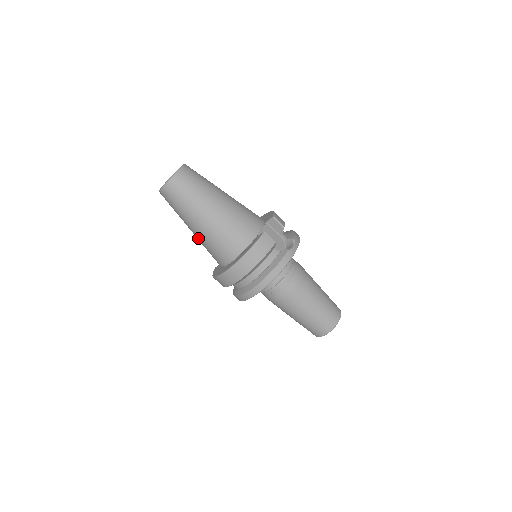
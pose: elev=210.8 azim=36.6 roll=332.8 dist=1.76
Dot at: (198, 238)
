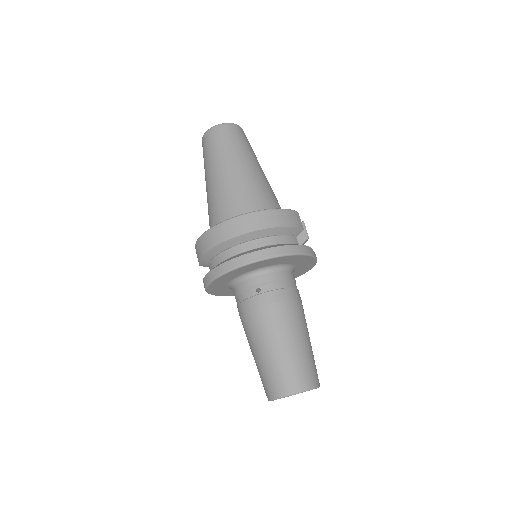
Dot at: (214, 189)
